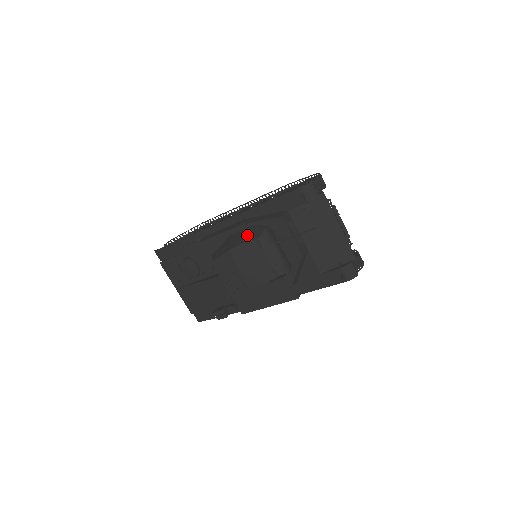
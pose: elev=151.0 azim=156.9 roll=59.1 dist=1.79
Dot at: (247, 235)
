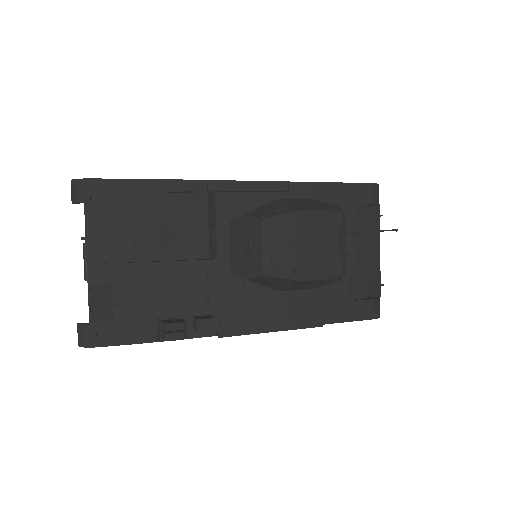
Dot at: (317, 204)
